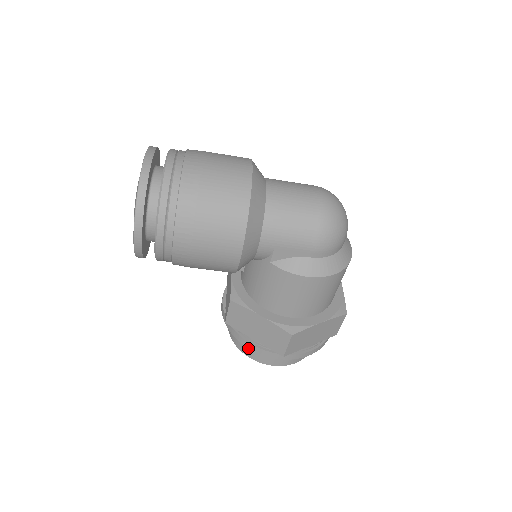
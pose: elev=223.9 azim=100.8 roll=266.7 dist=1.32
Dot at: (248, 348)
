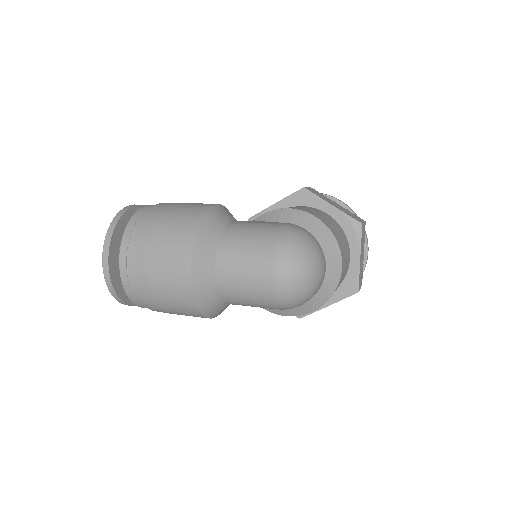
Dot at: occluded
